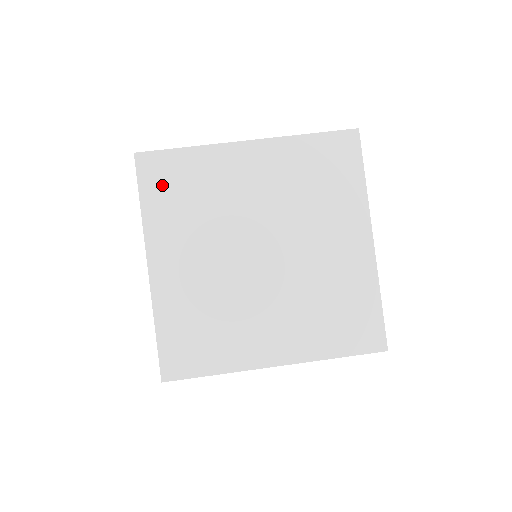
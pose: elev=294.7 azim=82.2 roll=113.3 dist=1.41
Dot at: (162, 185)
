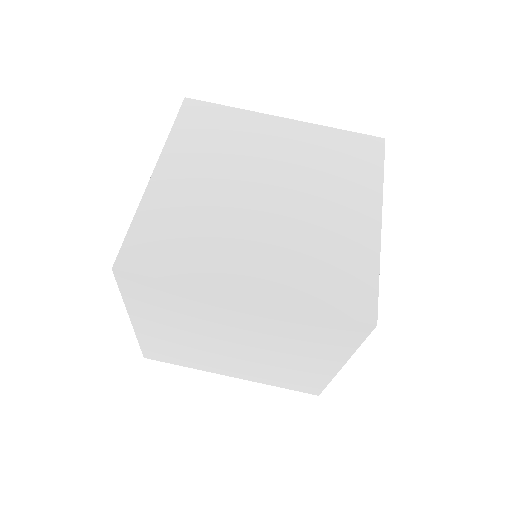
Dot at: (144, 293)
